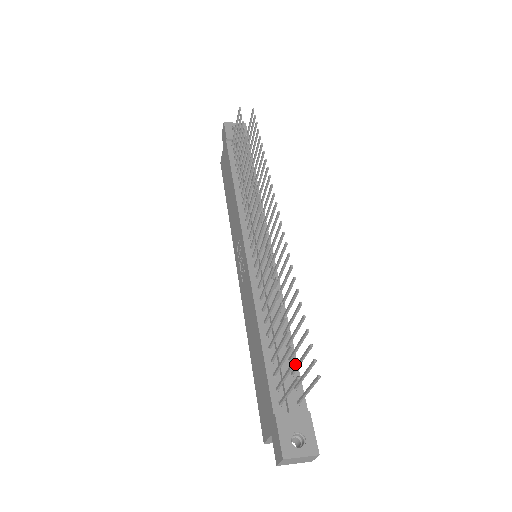
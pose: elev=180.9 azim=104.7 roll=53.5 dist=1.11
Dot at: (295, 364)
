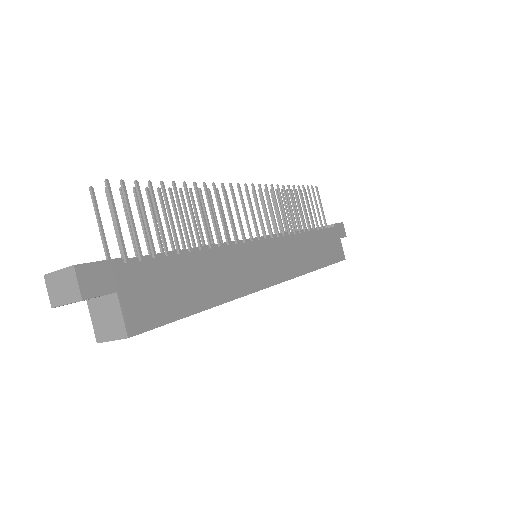
Dot at: (168, 256)
